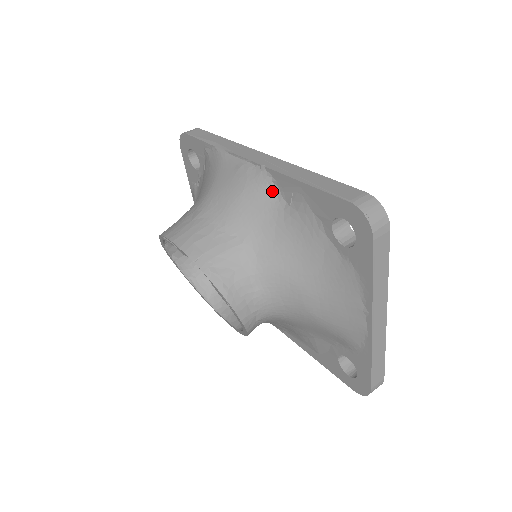
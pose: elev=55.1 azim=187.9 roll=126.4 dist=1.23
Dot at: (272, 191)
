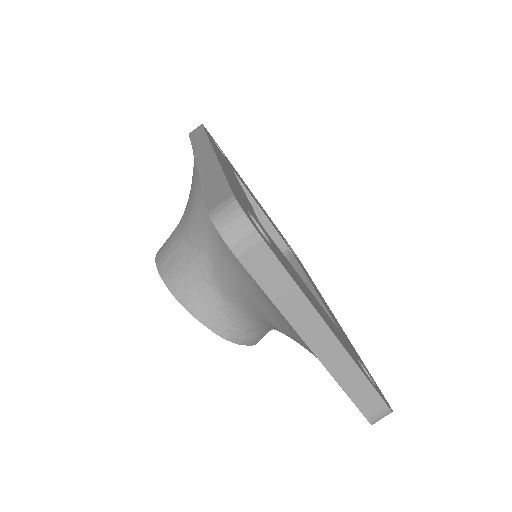
Dot at: occluded
